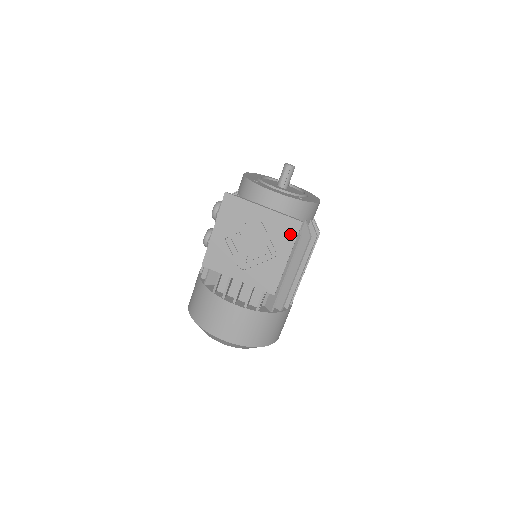
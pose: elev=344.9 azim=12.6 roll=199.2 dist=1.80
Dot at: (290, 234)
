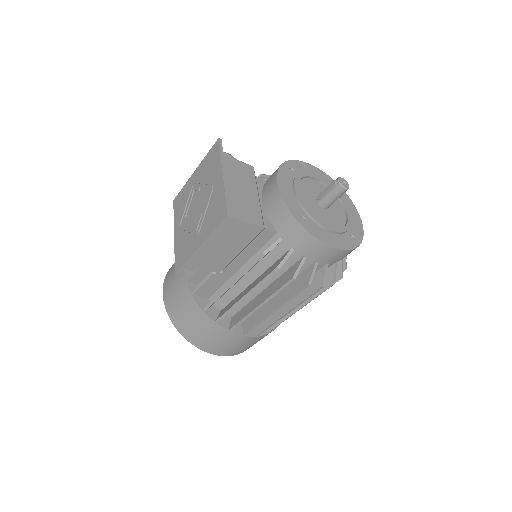
Dot at: (215, 220)
